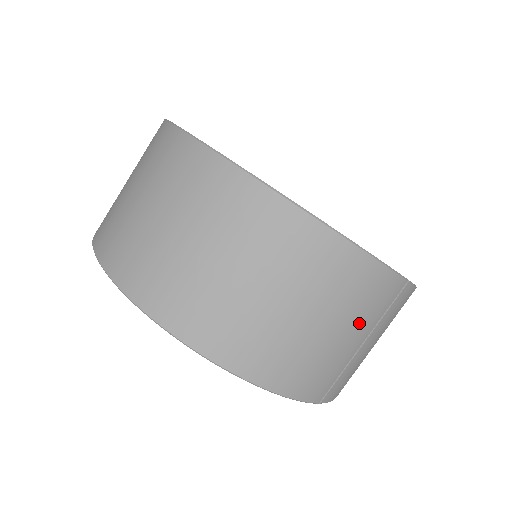
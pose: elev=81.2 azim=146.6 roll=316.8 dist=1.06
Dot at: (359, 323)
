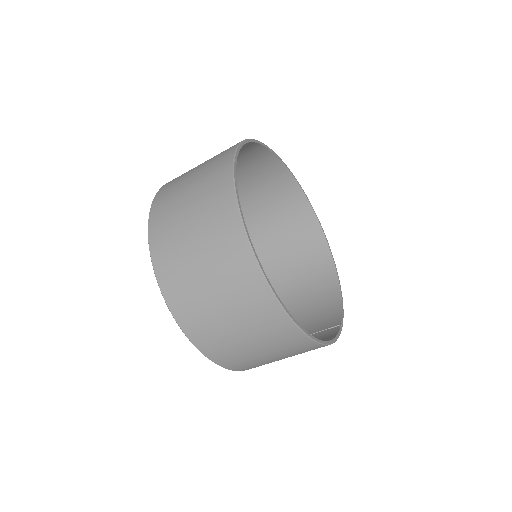
Dot at: occluded
